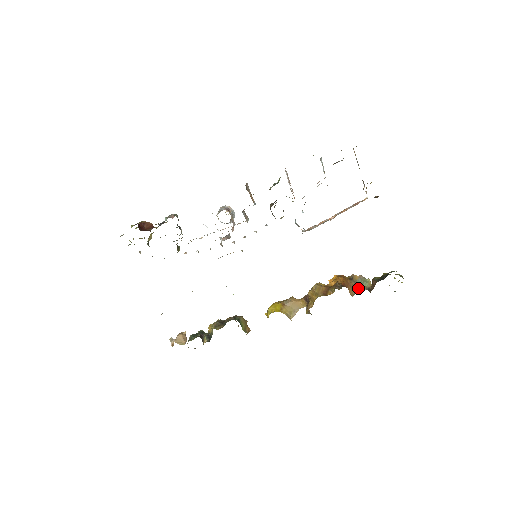
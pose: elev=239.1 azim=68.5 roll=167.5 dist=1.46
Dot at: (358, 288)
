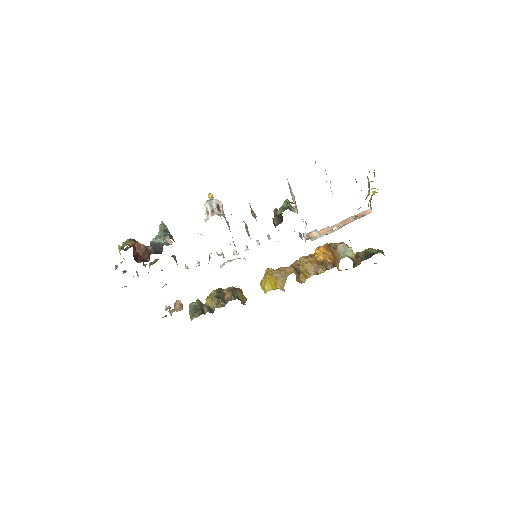
Dot at: (342, 257)
